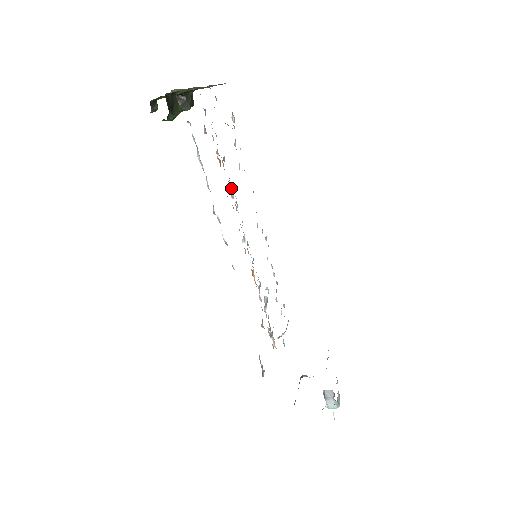
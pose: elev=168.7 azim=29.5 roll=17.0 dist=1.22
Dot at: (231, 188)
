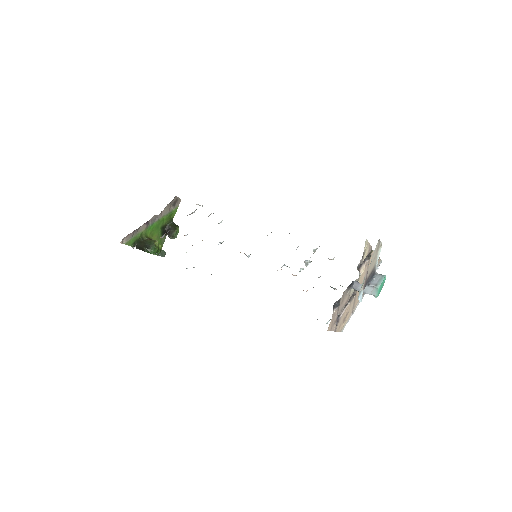
Dot at: occluded
